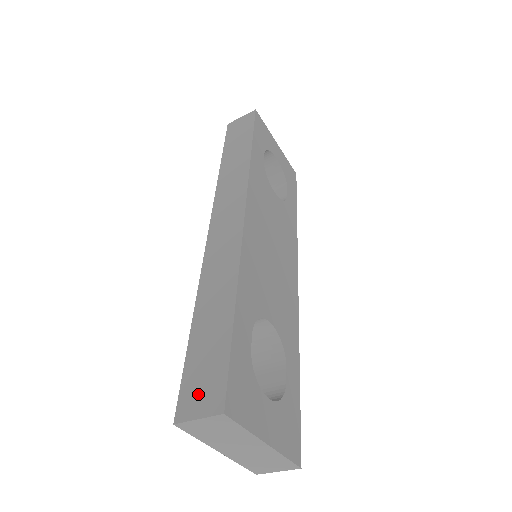
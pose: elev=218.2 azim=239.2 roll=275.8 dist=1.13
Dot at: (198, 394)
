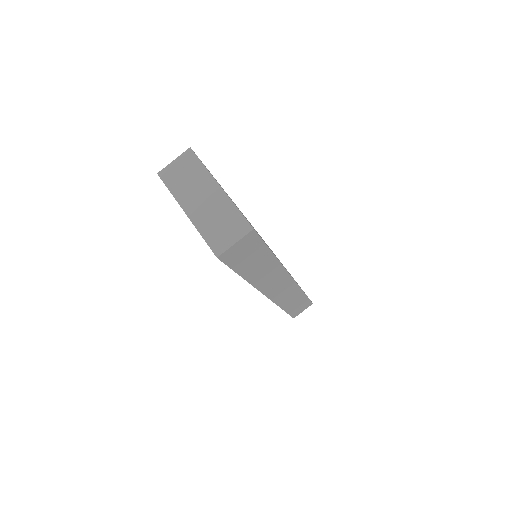
Dot at: occluded
